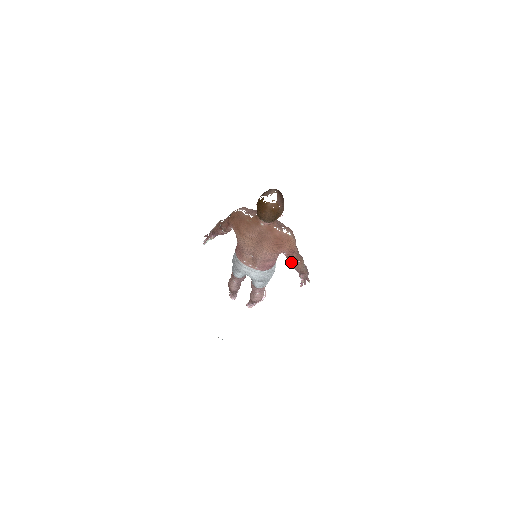
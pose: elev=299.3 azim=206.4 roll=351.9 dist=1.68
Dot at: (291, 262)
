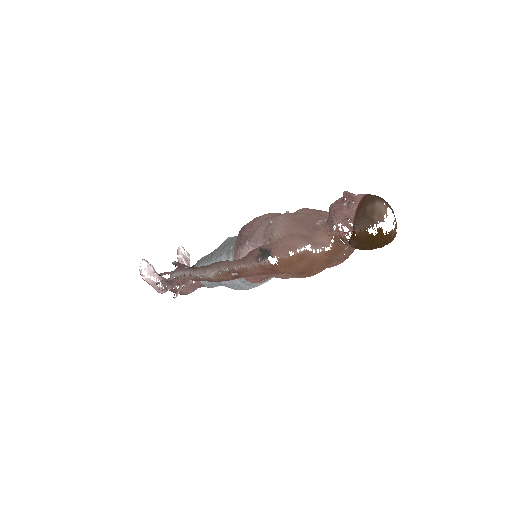
Dot at: occluded
